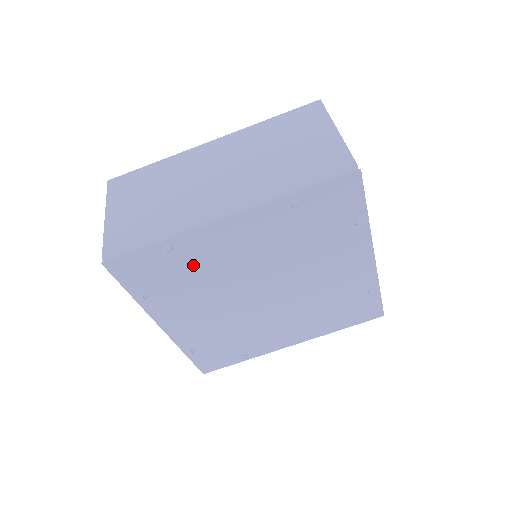
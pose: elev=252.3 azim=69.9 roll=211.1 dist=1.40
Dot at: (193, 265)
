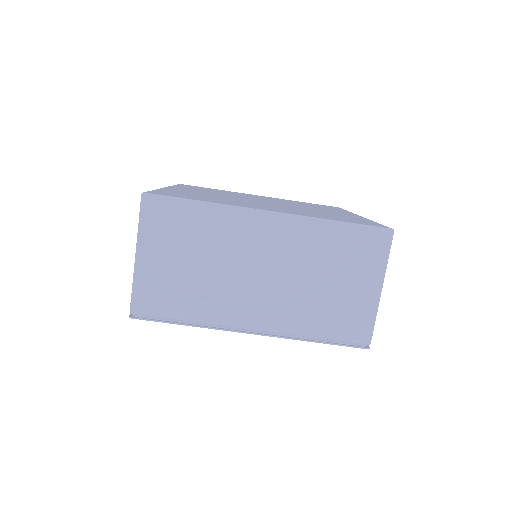
Dot at: occluded
